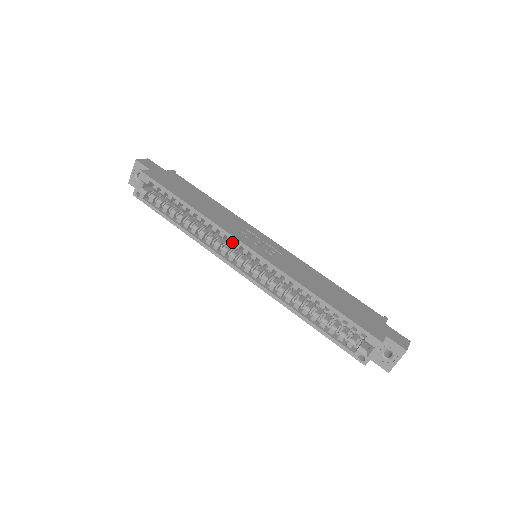
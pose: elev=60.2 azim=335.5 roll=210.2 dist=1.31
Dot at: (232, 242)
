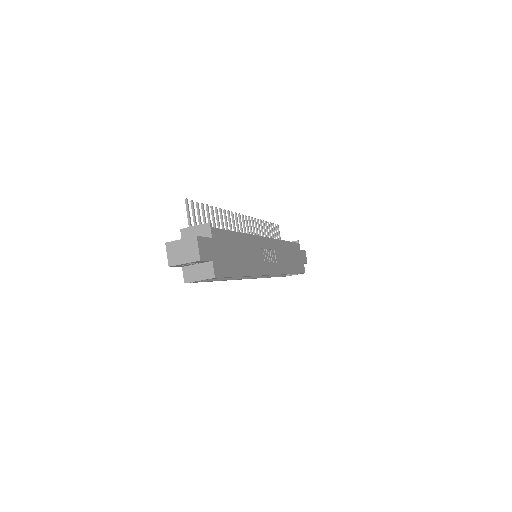
Dot at: occluded
